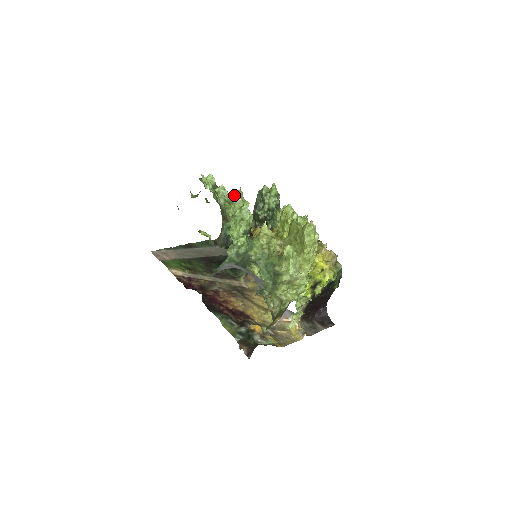
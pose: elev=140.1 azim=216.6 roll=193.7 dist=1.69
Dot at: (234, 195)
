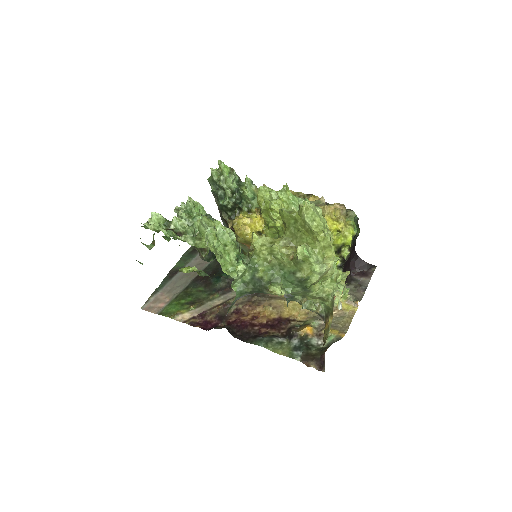
Dot at: (198, 226)
